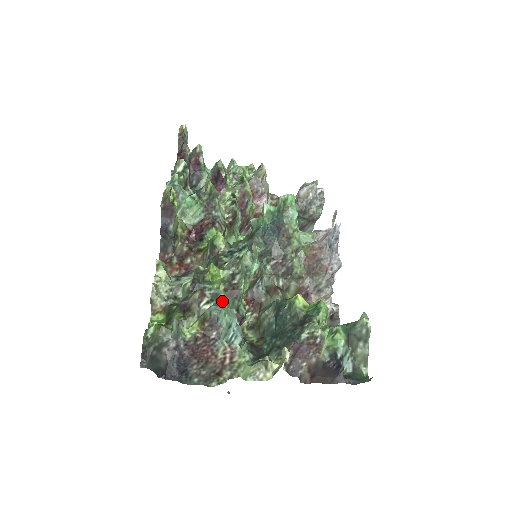
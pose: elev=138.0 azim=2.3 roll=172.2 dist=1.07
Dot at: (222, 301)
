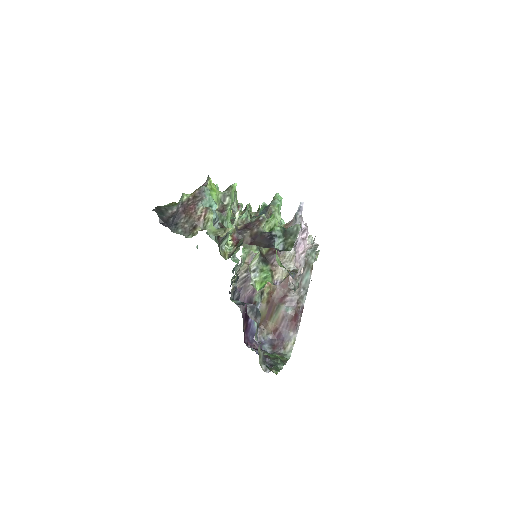
Dot at: occluded
